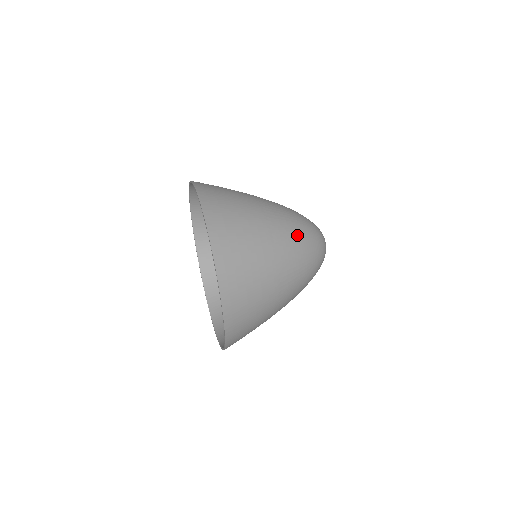
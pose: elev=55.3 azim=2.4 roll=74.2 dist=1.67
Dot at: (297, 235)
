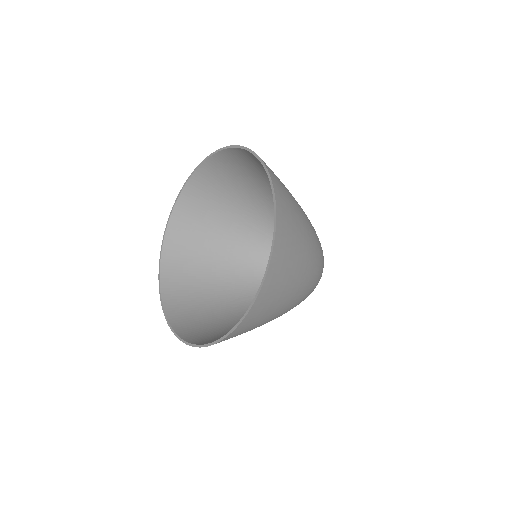
Dot at: (320, 254)
